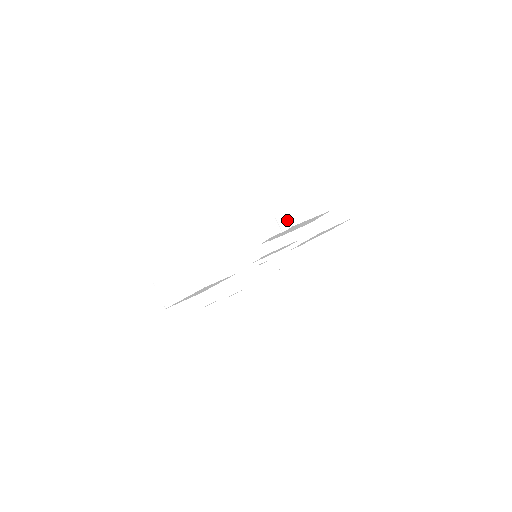
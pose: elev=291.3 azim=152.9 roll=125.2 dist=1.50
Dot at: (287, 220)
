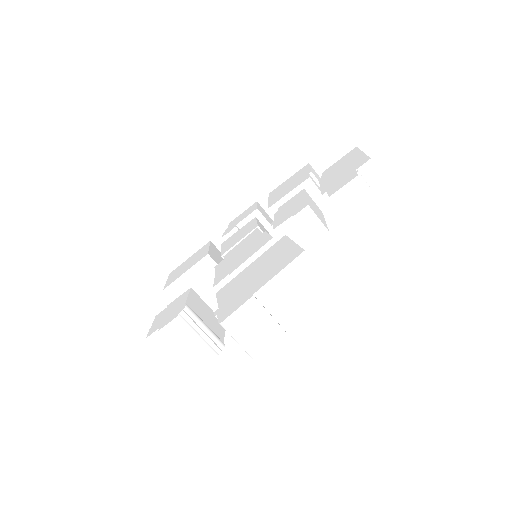
Dot at: (374, 169)
